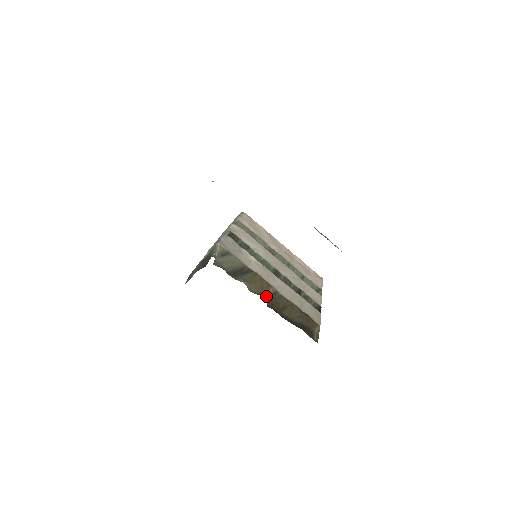
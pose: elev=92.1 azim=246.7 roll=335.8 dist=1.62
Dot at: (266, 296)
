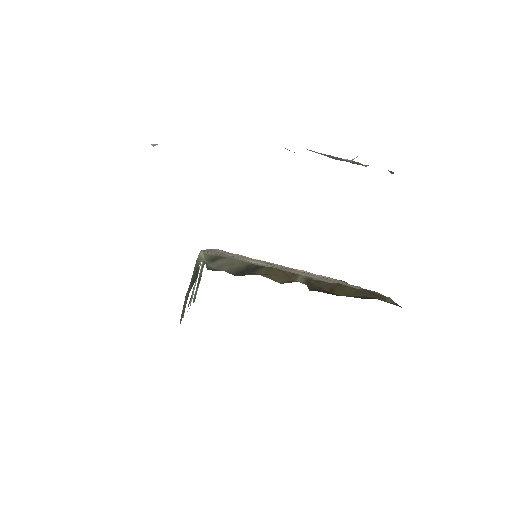
Dot at: occluded
